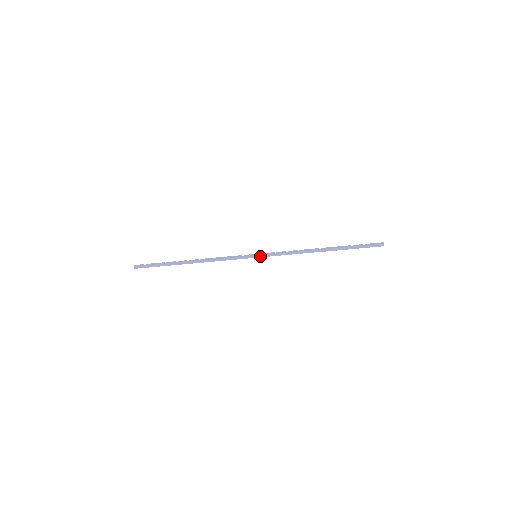
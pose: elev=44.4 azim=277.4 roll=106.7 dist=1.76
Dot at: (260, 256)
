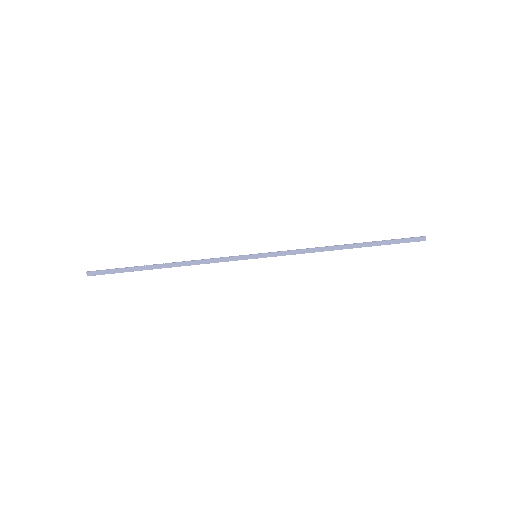
Dot at: (261, 256)
